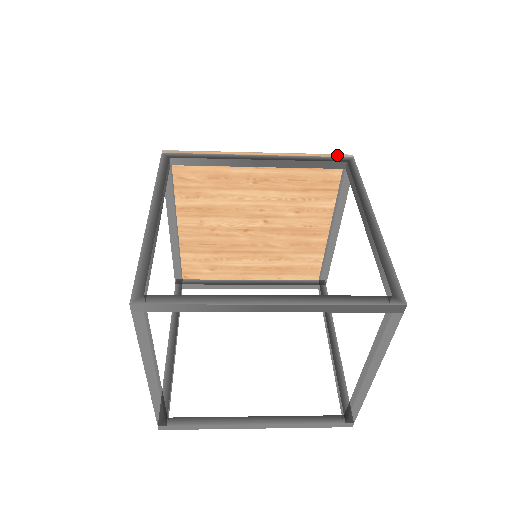
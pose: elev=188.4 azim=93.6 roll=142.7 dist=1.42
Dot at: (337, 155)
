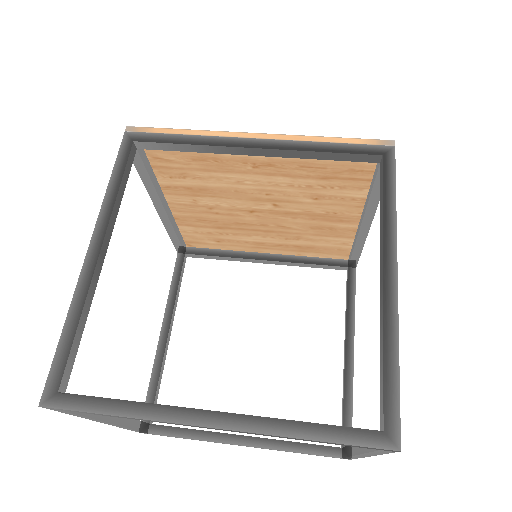
Dot at: (370, 141)
